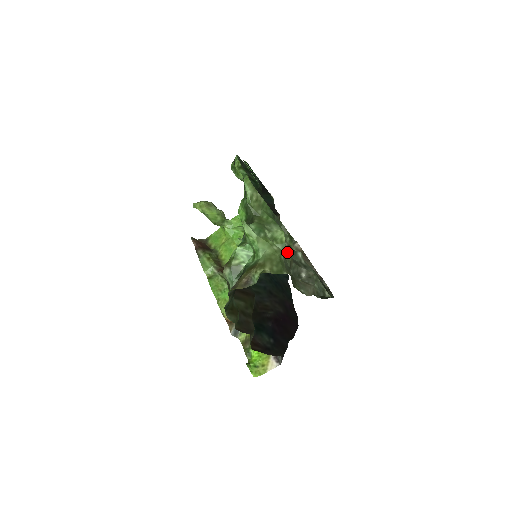
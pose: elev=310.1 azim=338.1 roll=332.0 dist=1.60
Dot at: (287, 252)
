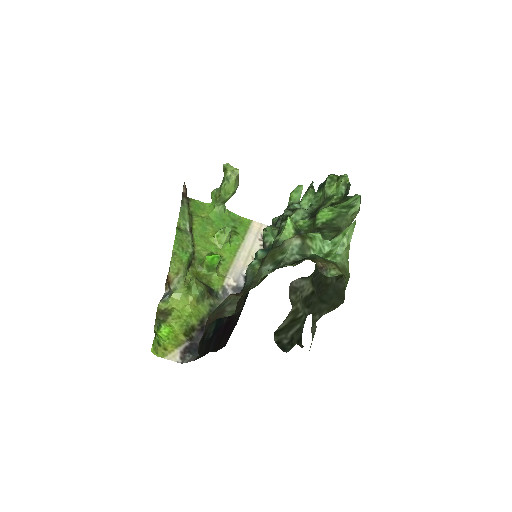
Dot at: occluded
